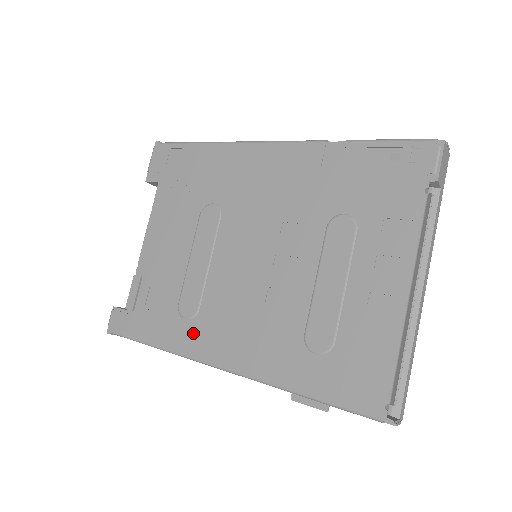
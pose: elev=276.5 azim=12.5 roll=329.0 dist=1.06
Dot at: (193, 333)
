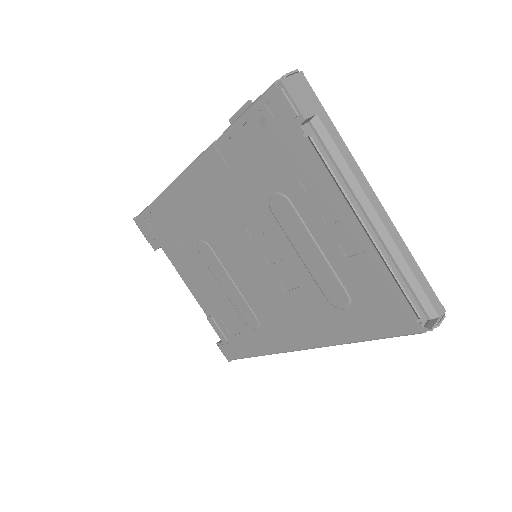
Dot at: (268, 336)
